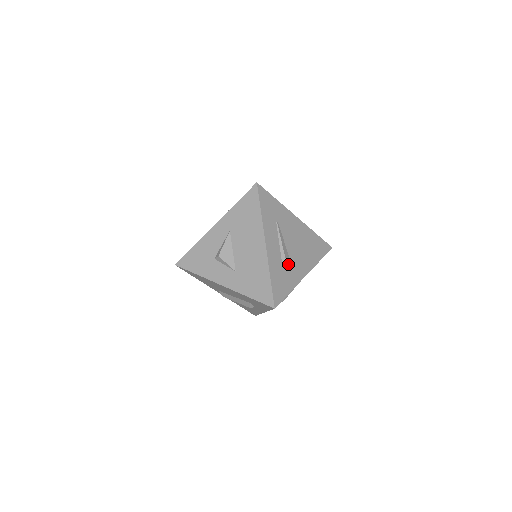
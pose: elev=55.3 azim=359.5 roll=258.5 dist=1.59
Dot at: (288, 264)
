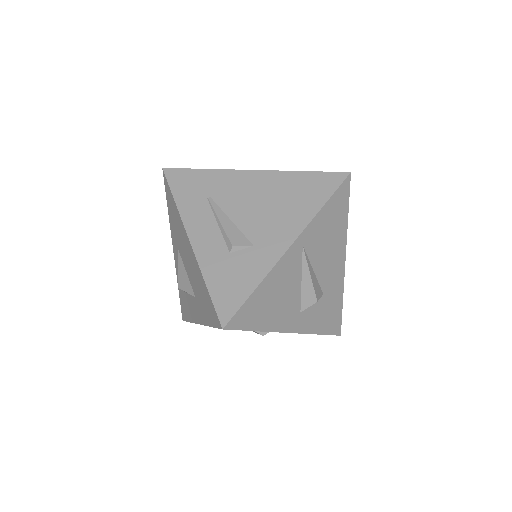
Dot at: (241, 247)
